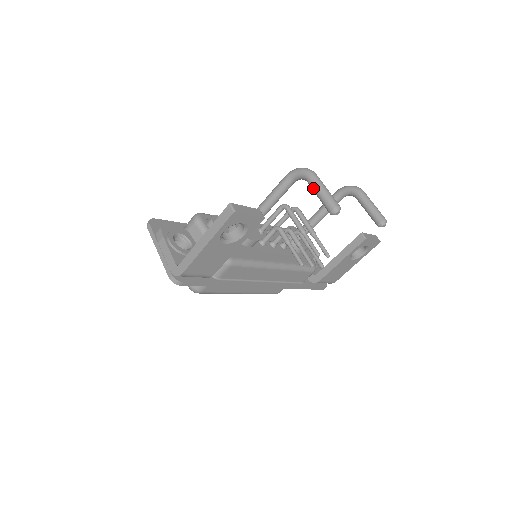
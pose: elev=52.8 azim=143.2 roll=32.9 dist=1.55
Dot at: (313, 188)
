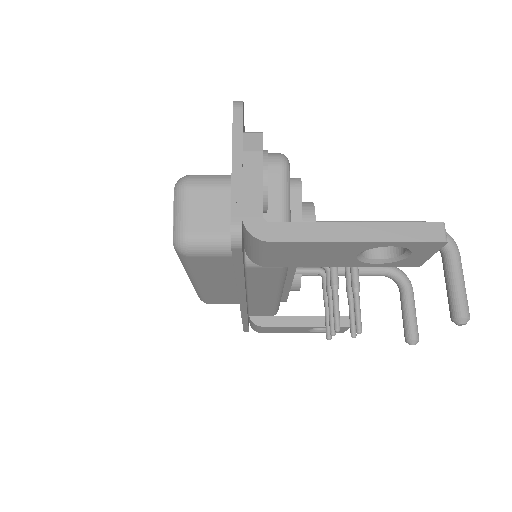
Dot at: (452, 270)
